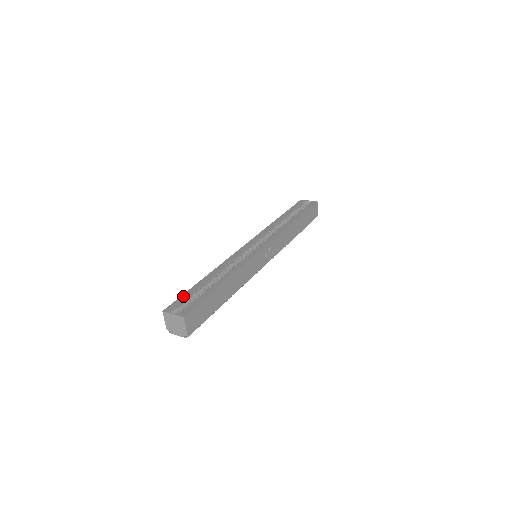
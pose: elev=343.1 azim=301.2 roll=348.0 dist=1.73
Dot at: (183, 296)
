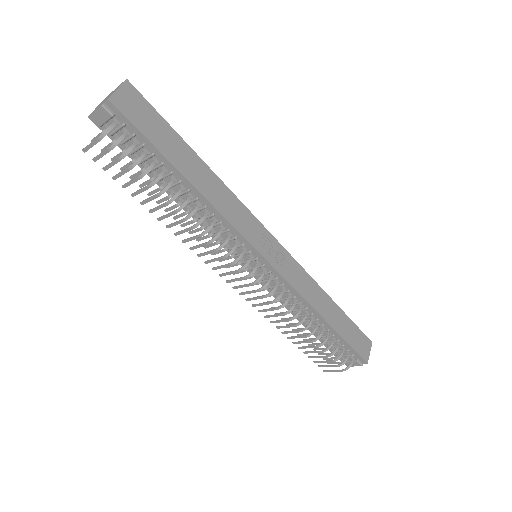
Dot at: occluded
